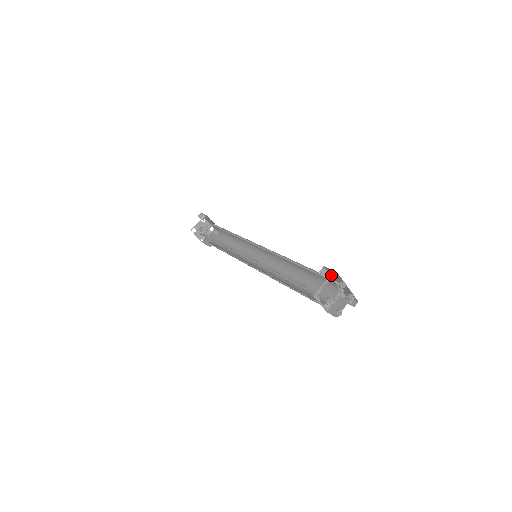
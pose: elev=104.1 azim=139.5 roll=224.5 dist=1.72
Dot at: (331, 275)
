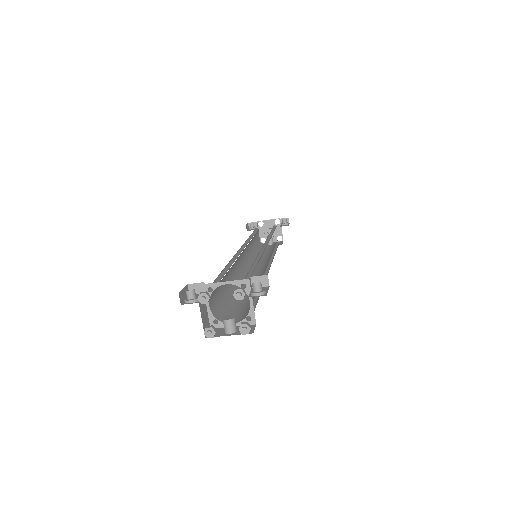
Dot at: occluded
